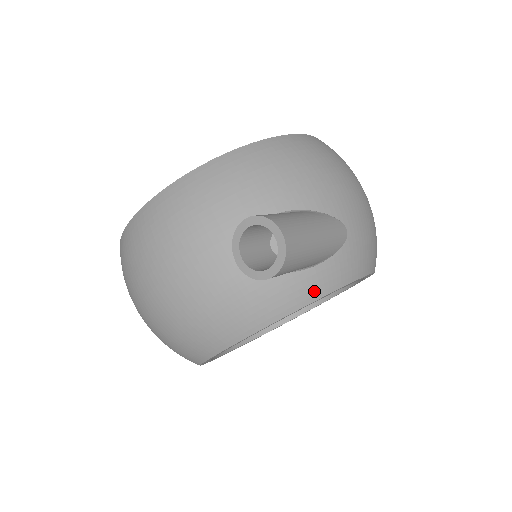
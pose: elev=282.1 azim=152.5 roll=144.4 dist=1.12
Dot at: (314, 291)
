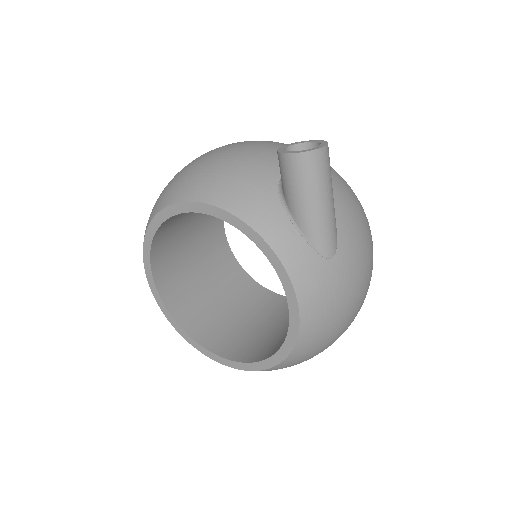
Dot at: (275, 236)
